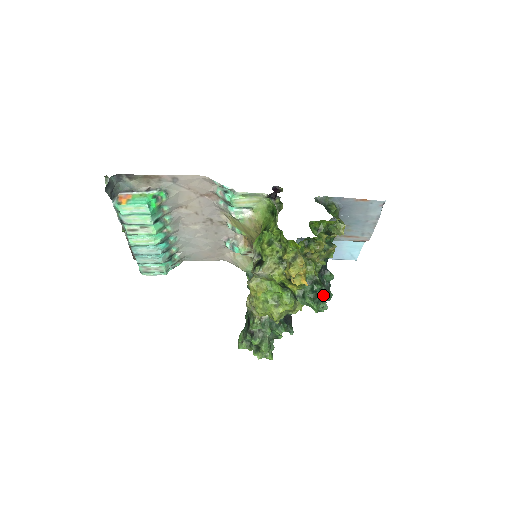
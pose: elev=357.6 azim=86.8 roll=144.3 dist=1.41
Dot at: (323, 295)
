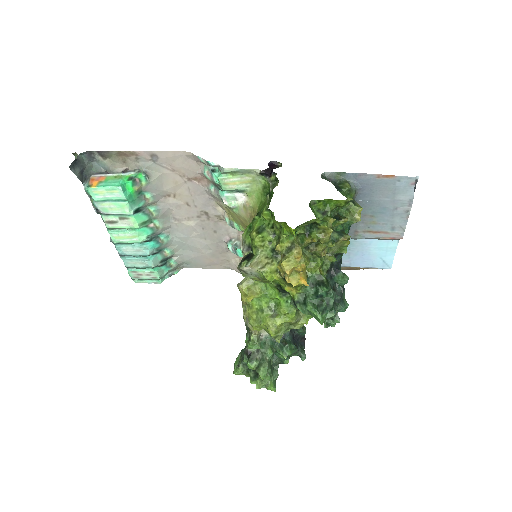
Dot at: (331, 302)
